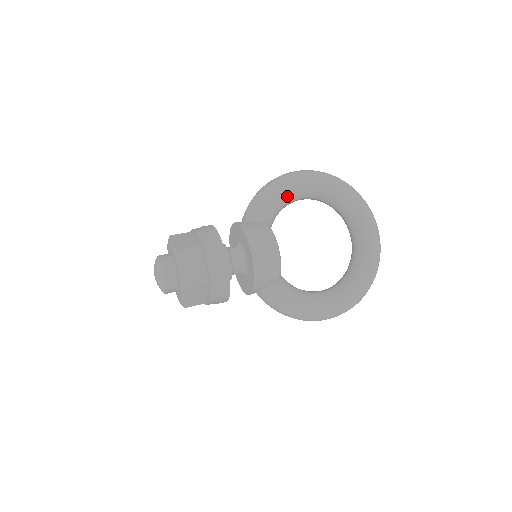
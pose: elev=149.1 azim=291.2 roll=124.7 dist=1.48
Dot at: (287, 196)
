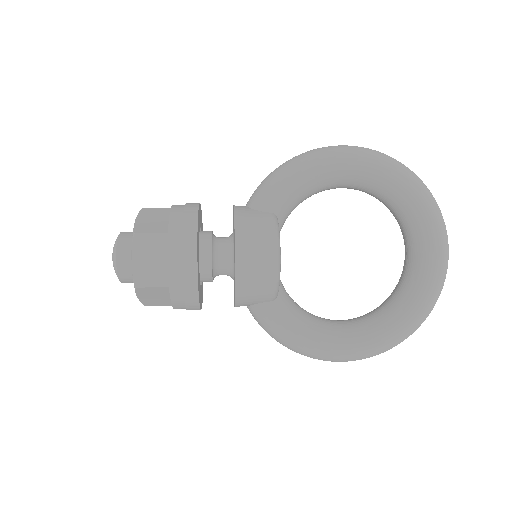
Dot at: (316, 181)
